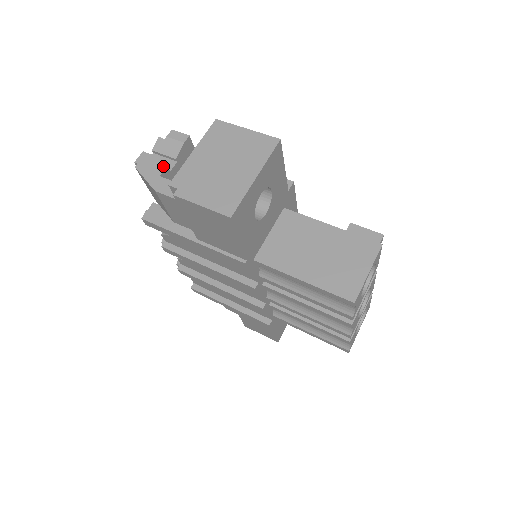
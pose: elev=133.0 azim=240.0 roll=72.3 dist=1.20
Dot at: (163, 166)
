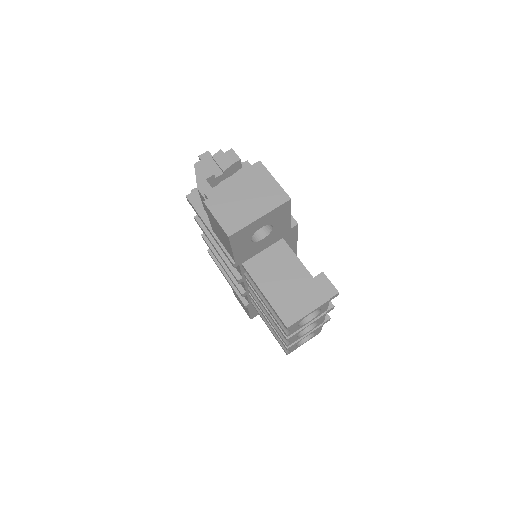
Dot at: (212, 173)
